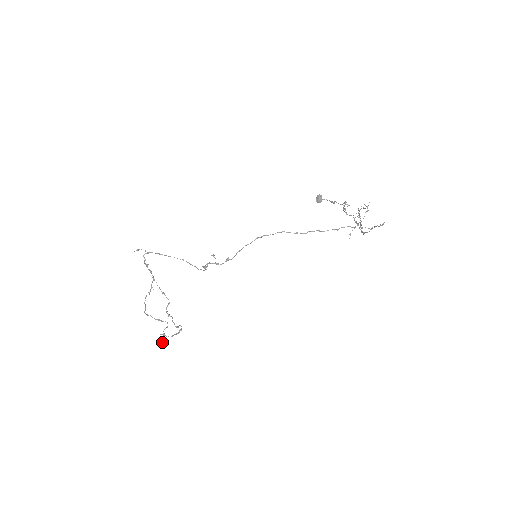
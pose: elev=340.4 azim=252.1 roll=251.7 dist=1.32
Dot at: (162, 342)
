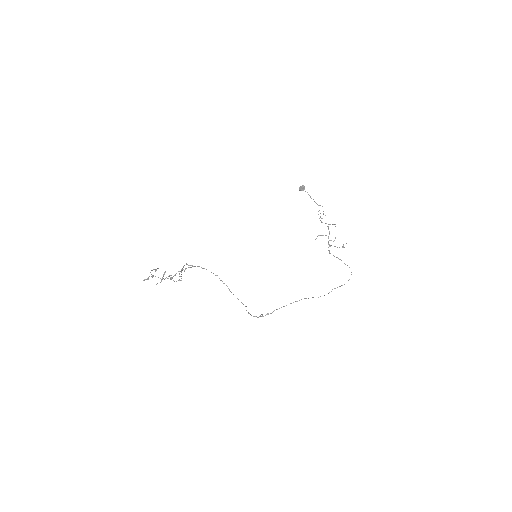
Dot at: occluded
